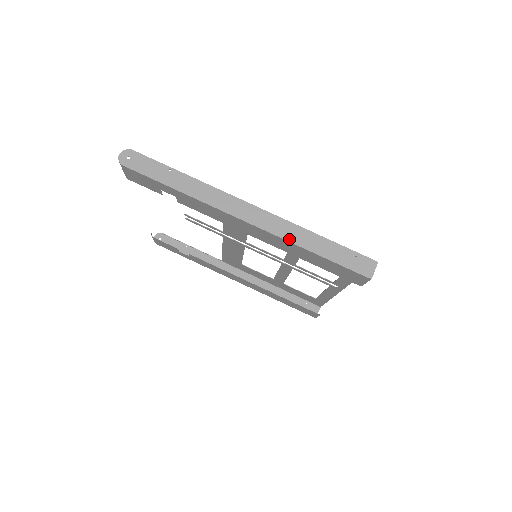
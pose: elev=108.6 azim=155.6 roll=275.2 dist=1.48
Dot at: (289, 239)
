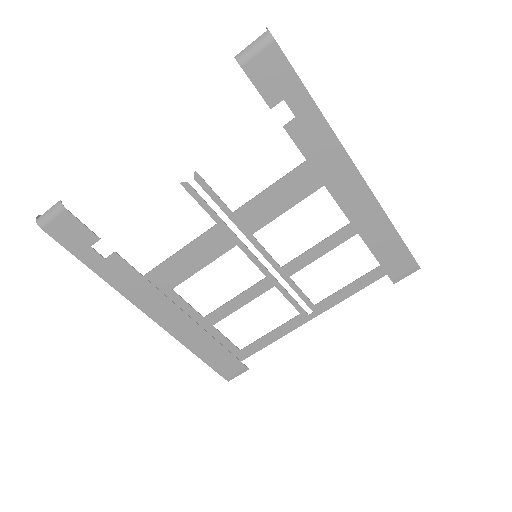
Dot at: (382, 208)
